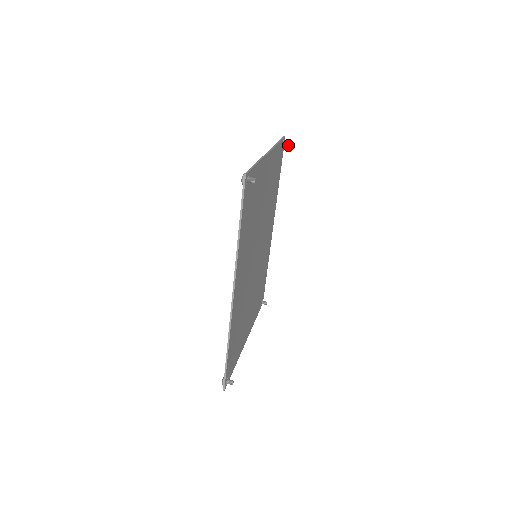
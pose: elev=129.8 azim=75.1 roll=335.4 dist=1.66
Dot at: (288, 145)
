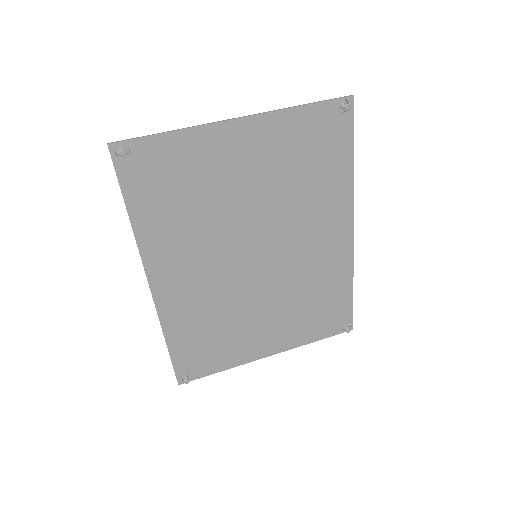
Dot at: (346, 109)
